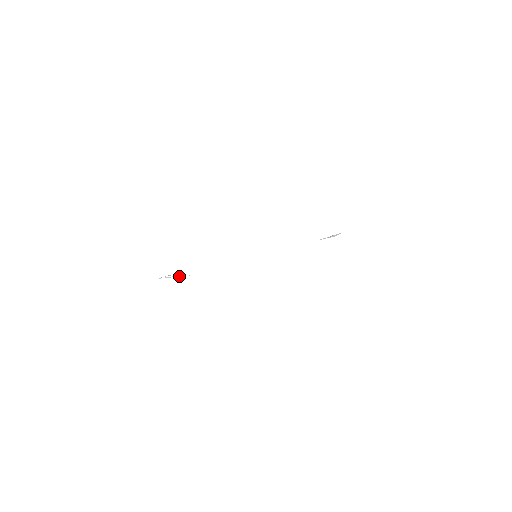
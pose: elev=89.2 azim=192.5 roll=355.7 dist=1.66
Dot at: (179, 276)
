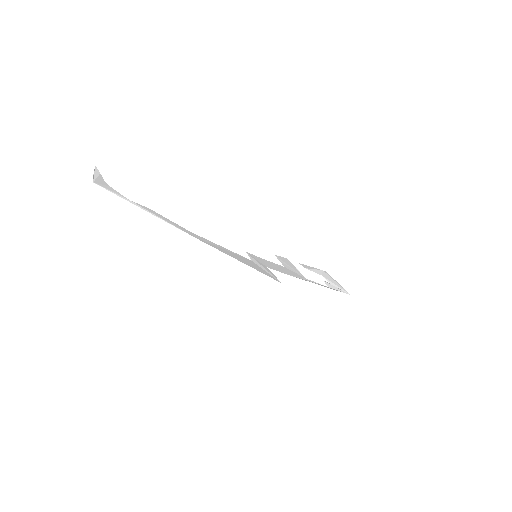
Dot at: (94, 170)
